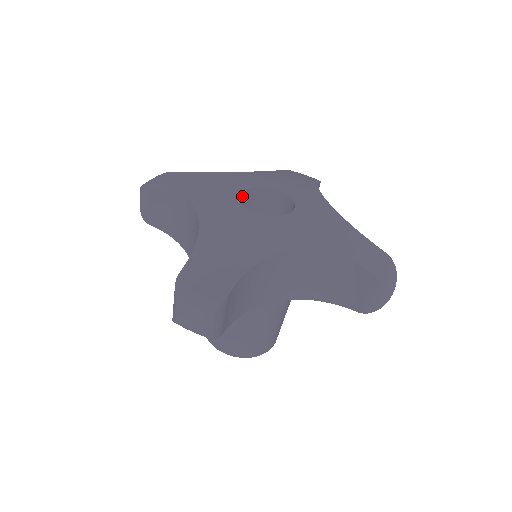
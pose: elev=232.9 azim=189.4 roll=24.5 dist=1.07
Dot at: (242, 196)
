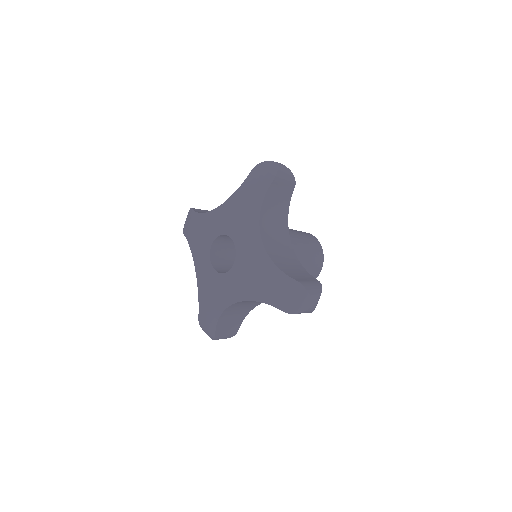
Dot at: (215, 245)
